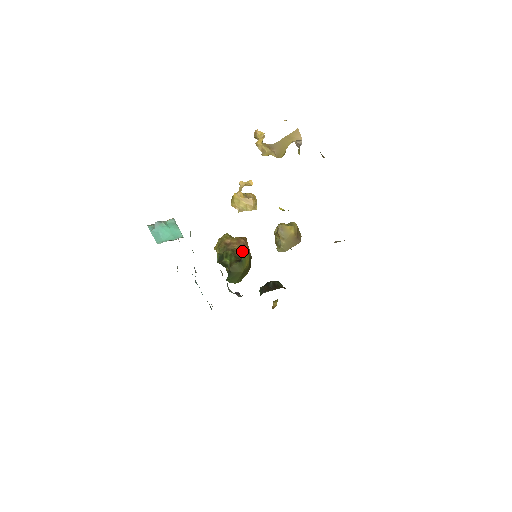
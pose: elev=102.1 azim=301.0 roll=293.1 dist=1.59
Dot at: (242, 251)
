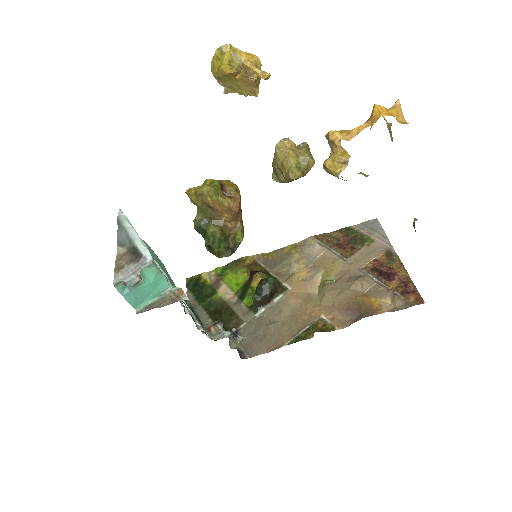
Dot at: (238, 243)
